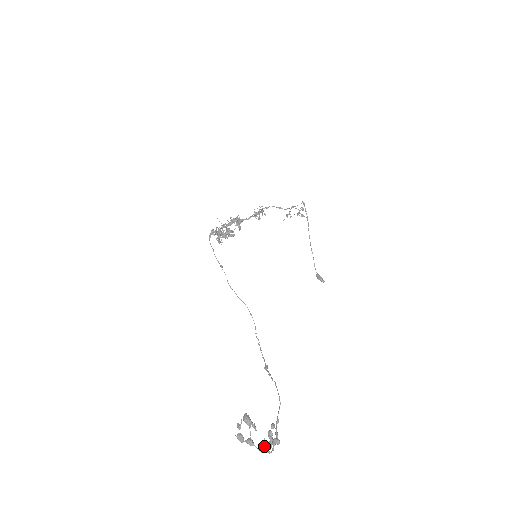
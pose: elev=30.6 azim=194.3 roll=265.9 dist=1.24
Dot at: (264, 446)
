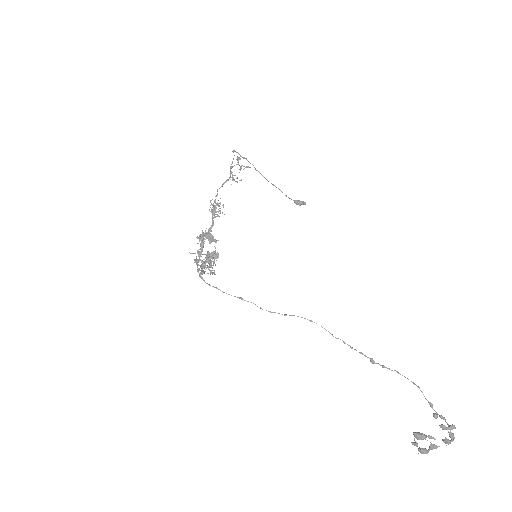
Dot at: (448, 442)
